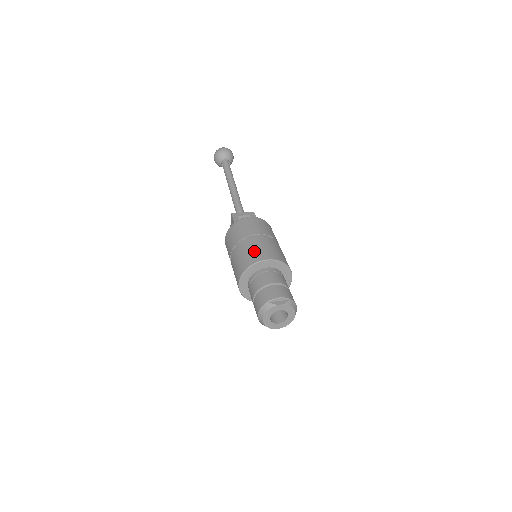
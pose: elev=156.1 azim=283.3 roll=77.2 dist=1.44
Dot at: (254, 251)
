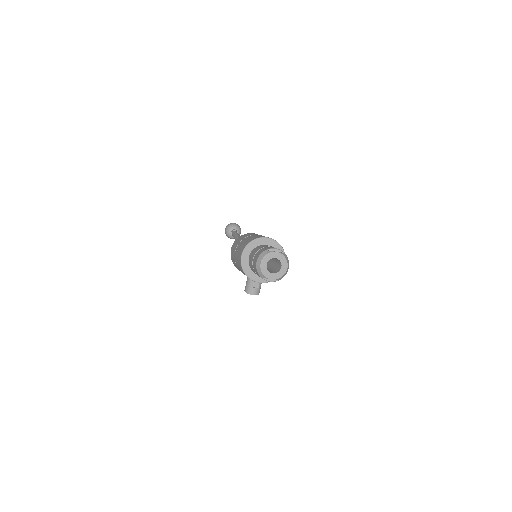
Dot at: (257, 236)
